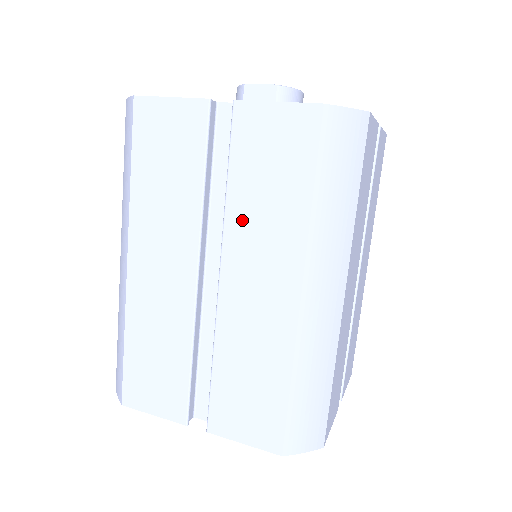
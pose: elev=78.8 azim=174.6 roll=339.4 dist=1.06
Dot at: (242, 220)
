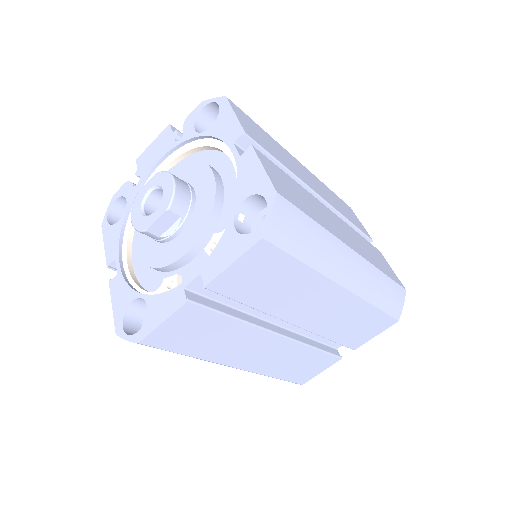
Dot at: (278, 305)
